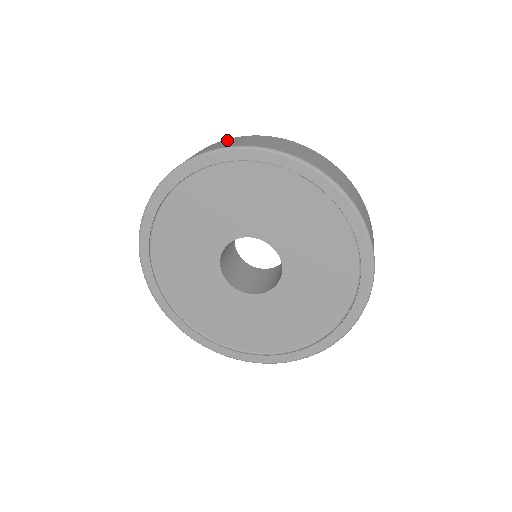
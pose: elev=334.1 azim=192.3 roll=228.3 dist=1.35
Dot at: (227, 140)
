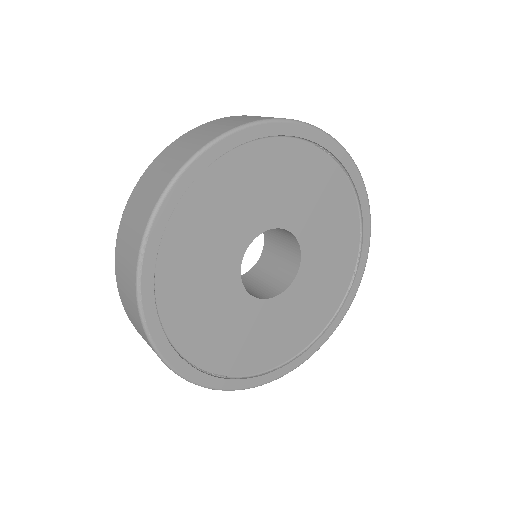
Dot at: (212, 123)
